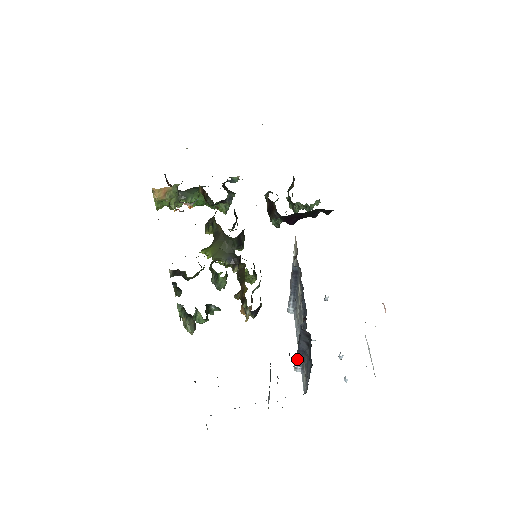
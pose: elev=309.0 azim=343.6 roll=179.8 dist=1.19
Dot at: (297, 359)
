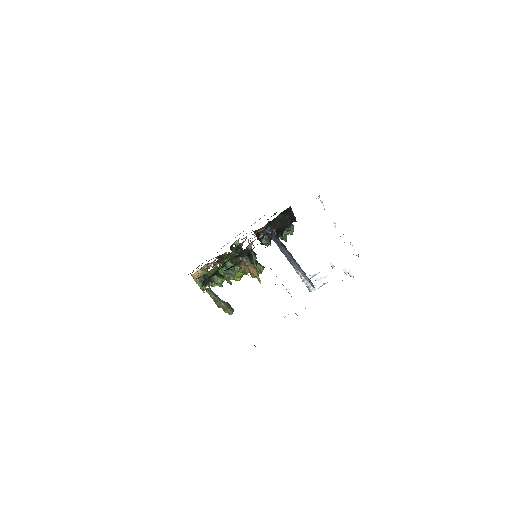
Dot at: (300, 276)
